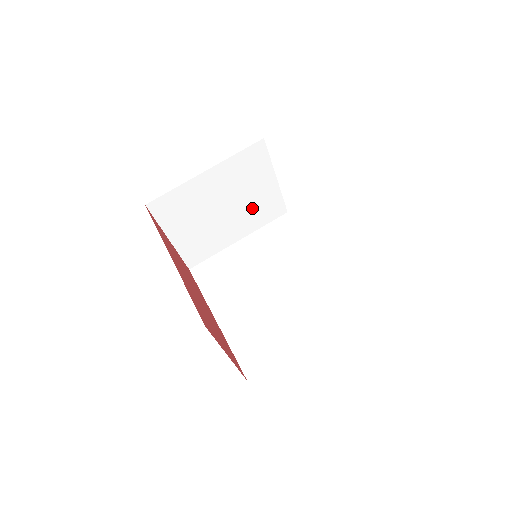
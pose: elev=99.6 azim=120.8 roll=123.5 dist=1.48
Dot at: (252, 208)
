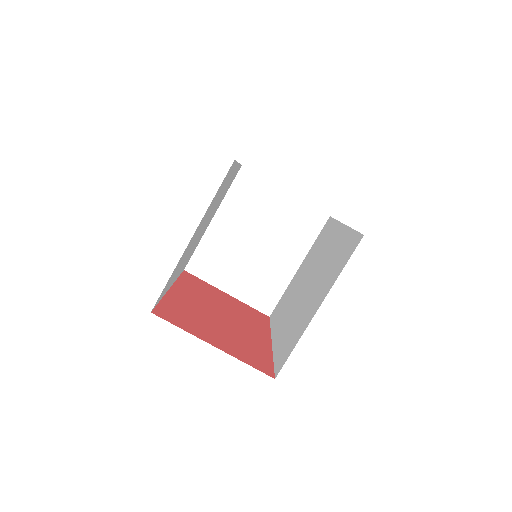
Dot at: (285, 230)
